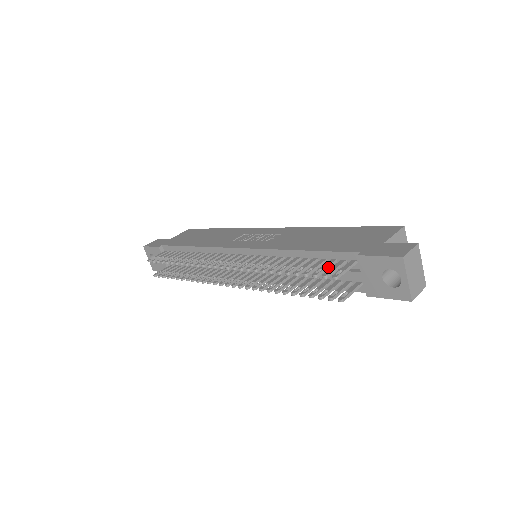
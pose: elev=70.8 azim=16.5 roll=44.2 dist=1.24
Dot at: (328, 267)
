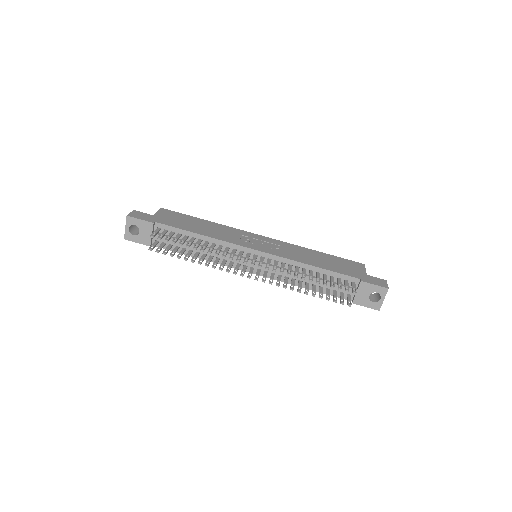
Dot at: (341, 283)
